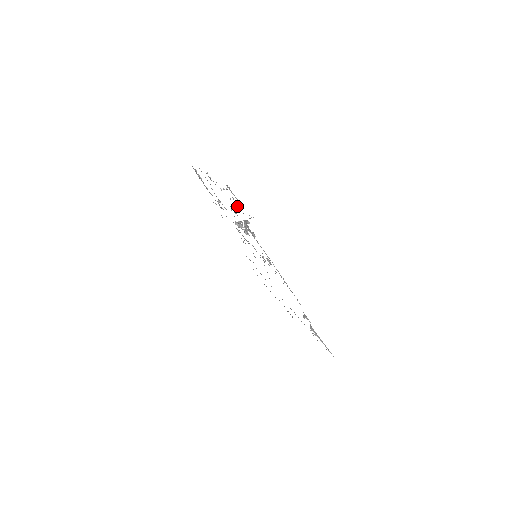
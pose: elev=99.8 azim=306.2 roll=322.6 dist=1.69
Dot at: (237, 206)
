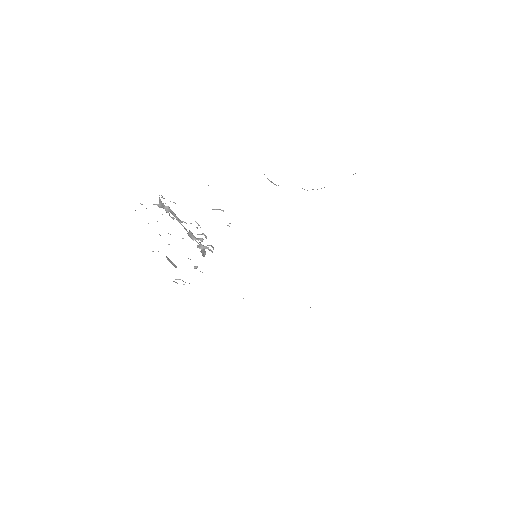
Dot at: occluded
